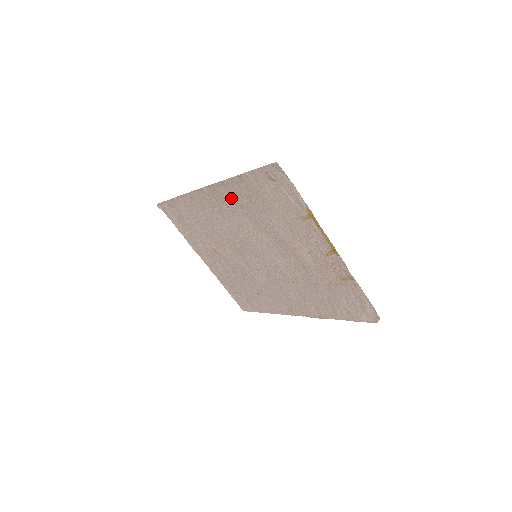
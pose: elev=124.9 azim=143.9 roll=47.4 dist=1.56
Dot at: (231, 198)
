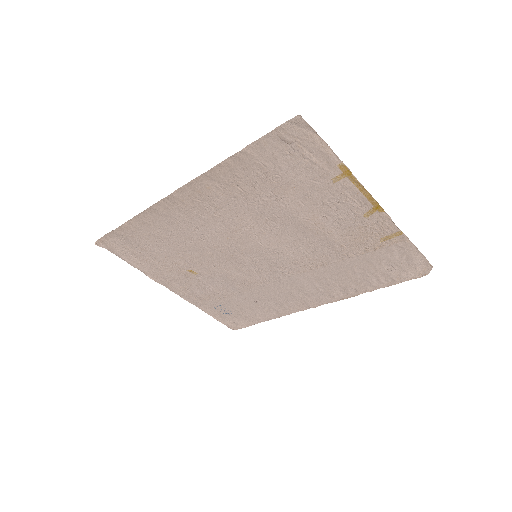
Dot at: (219, 192)
